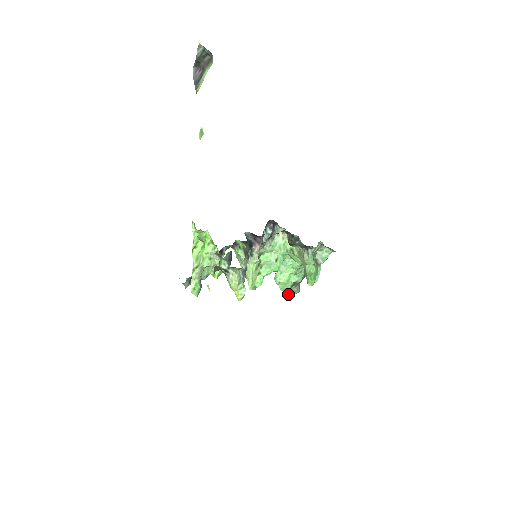
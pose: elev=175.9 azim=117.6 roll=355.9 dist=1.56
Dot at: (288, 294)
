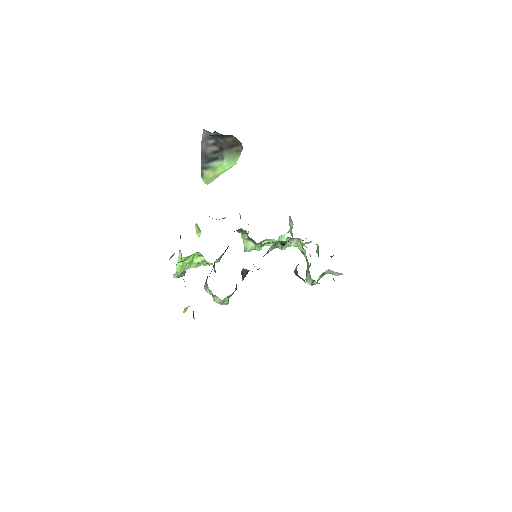
Dot at: occluded
